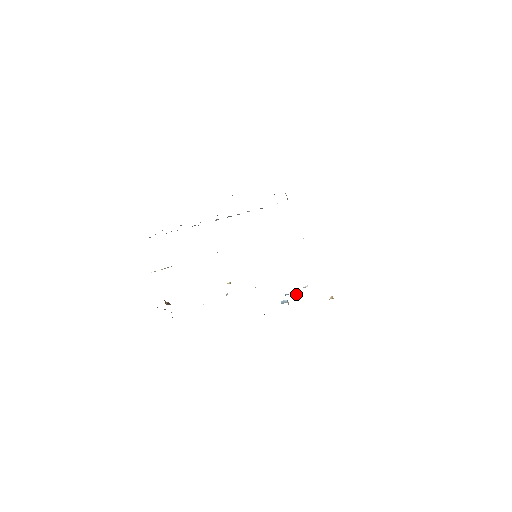
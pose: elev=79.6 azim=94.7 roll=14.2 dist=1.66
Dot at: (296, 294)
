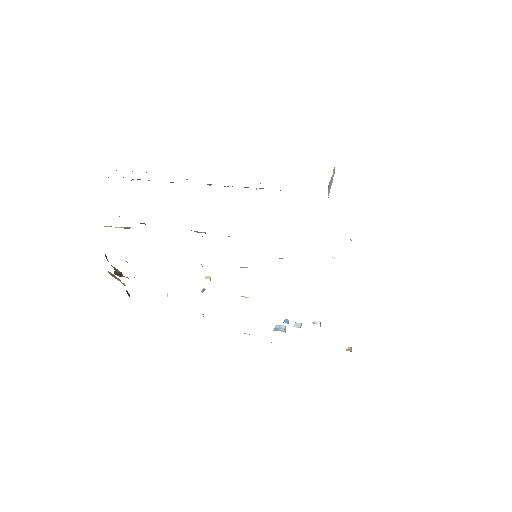
Dot at: (299, 326)
